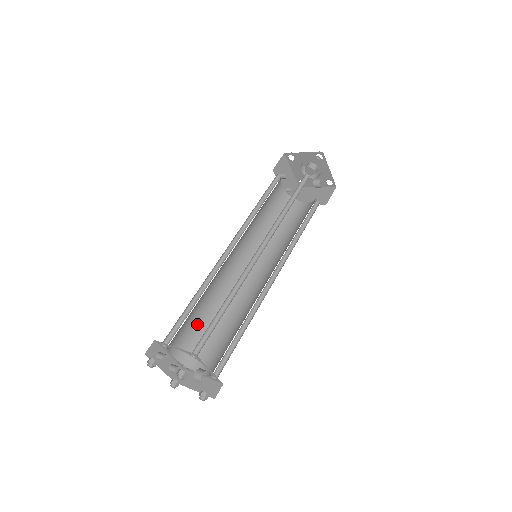
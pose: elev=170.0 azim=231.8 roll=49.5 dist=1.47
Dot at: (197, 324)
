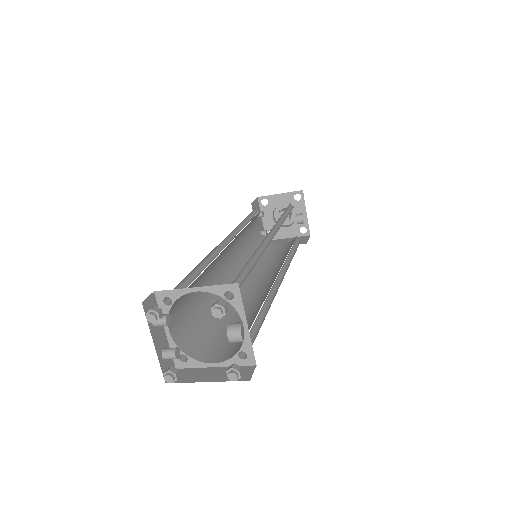
Dot at: (195, 309)
